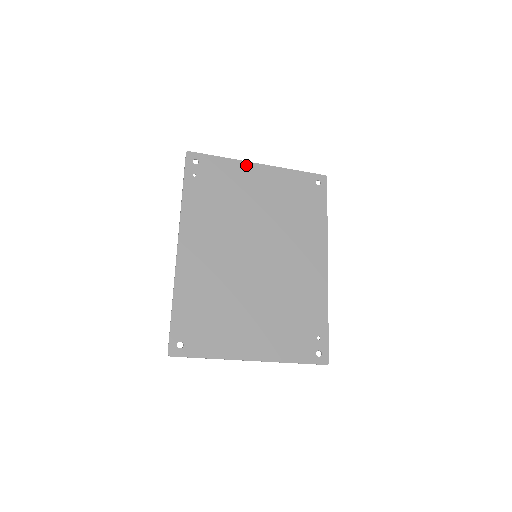
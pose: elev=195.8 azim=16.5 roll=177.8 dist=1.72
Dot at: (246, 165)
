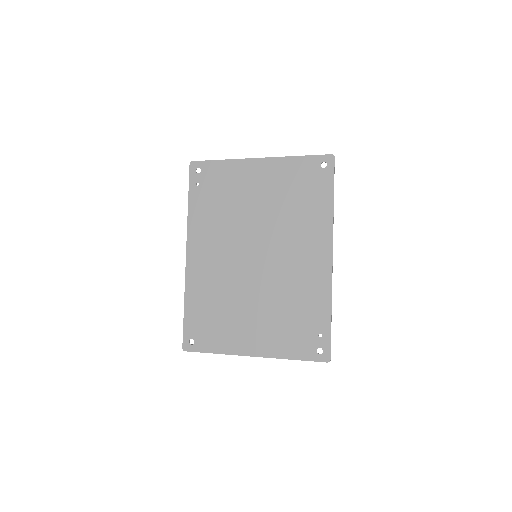
Dot at: (245, 163)
